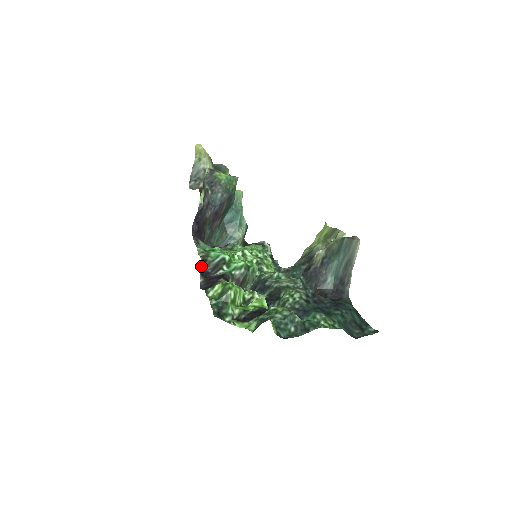
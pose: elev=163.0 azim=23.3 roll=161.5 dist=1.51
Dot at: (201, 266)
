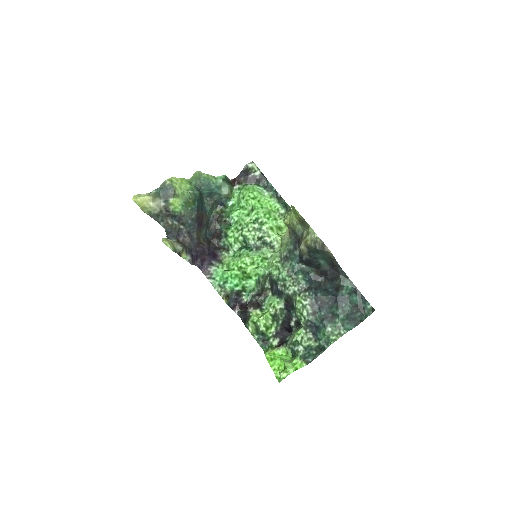
Dot at: (229, 304)
